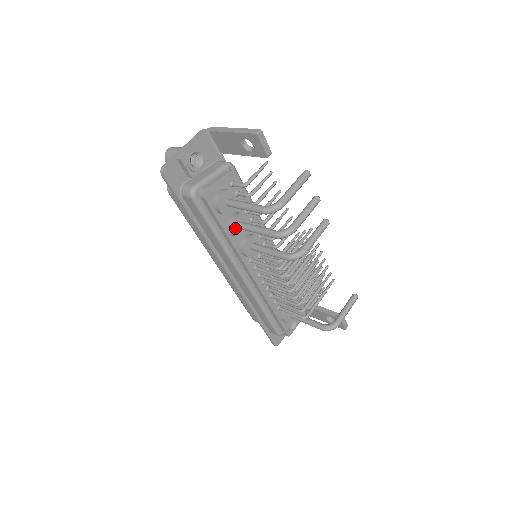
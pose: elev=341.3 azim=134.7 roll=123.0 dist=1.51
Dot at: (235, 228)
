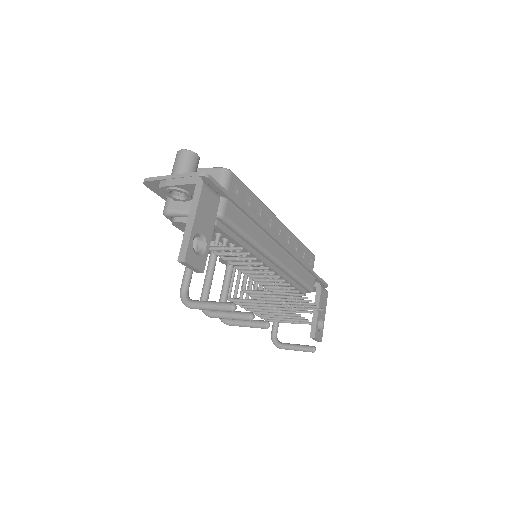
Dot at: occluded
